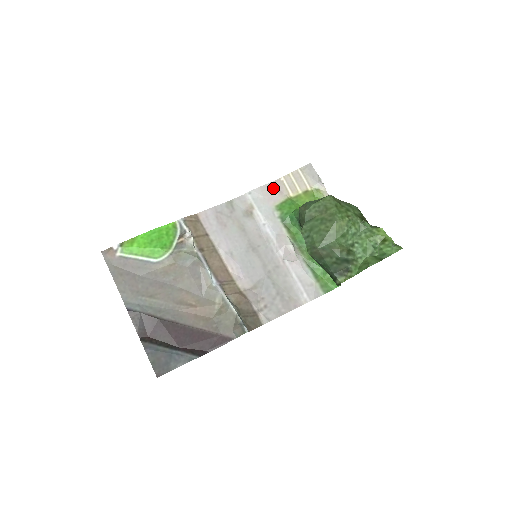
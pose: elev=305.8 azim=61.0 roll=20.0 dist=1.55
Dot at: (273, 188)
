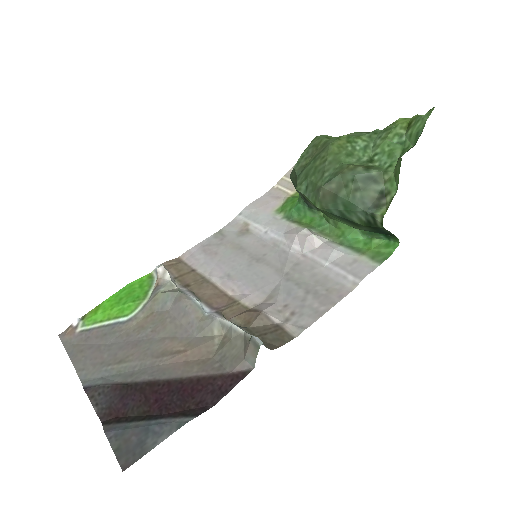
Dot at: (267, 198)
